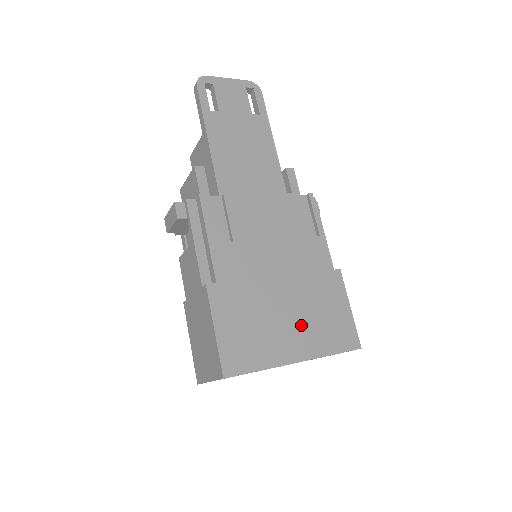
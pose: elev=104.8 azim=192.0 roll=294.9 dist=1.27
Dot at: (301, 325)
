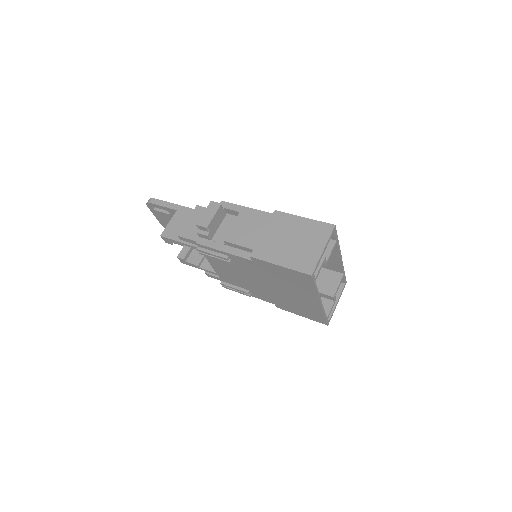
Dot at: occluded
